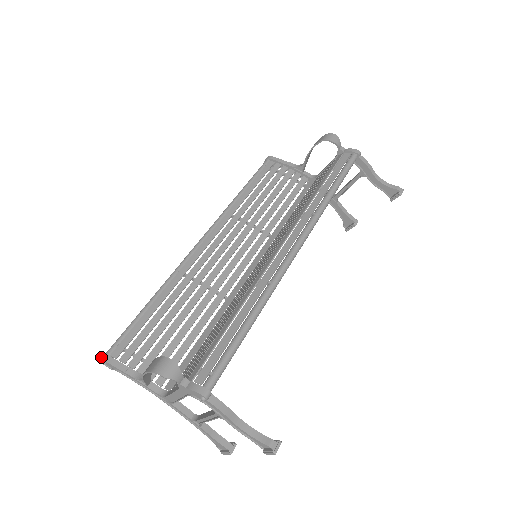
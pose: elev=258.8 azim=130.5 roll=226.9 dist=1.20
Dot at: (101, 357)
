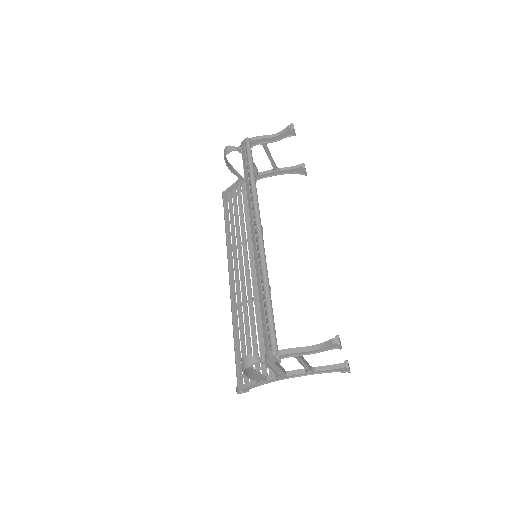
Dot at: (236, 391)
